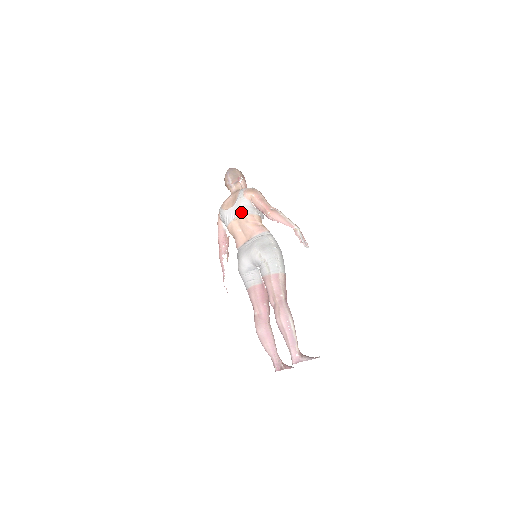
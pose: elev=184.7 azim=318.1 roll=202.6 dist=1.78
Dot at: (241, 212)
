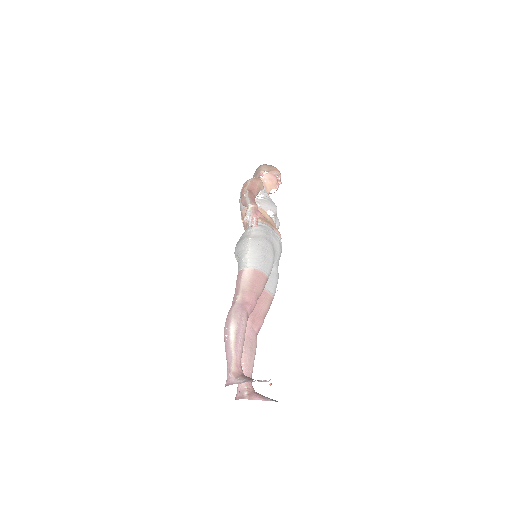
Dot at: (240, 209)
